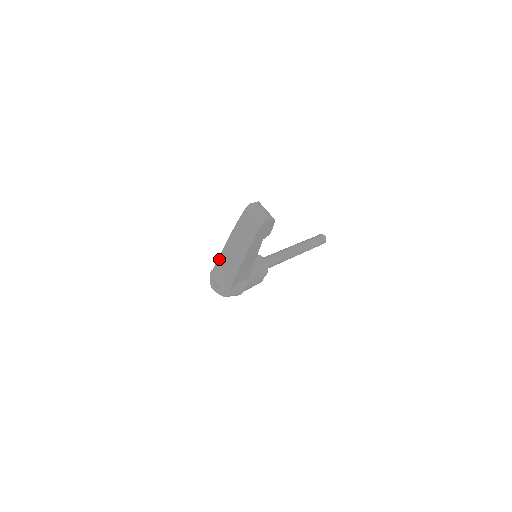
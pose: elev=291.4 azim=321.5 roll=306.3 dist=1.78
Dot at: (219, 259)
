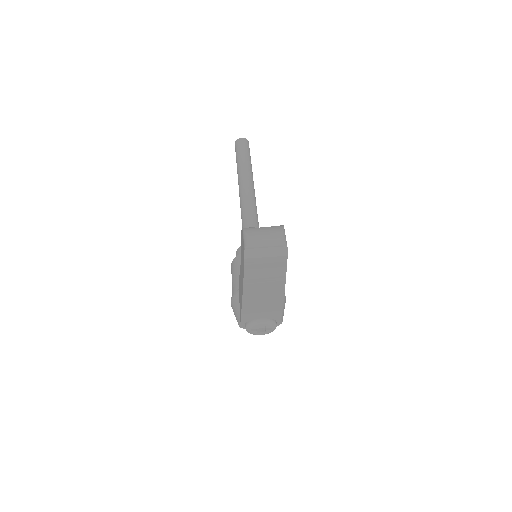
Dot at: (243, 313)
